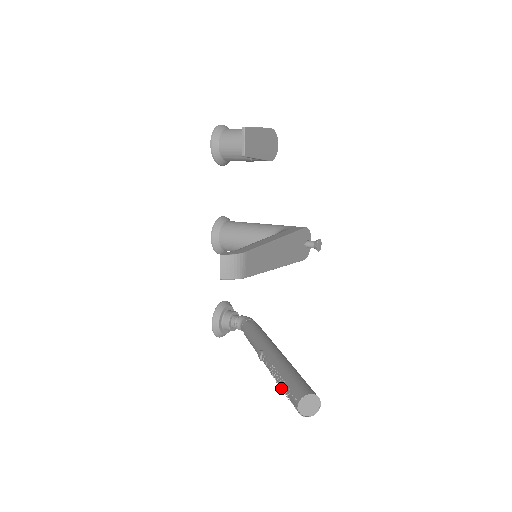
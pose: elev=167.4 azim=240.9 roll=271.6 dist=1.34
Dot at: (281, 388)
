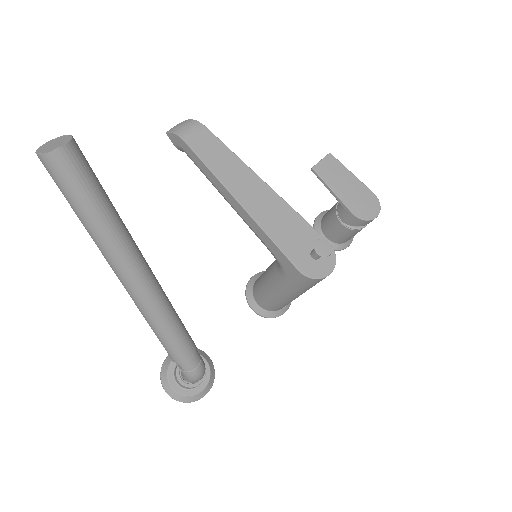
Dot at: occluded
